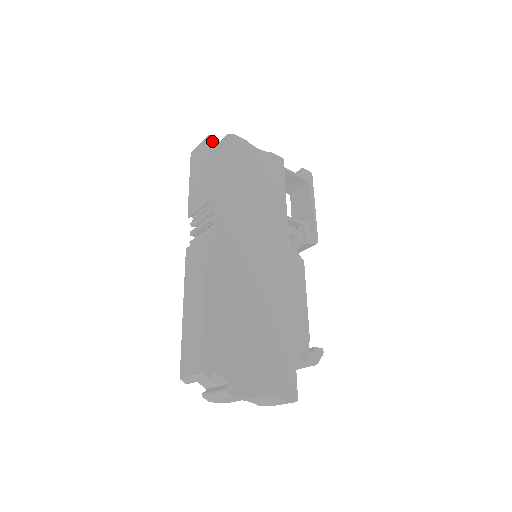
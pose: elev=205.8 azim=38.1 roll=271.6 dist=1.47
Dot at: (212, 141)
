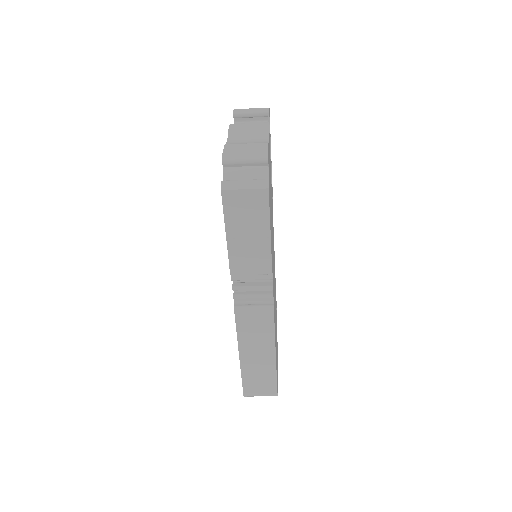
Dot at: occluded
